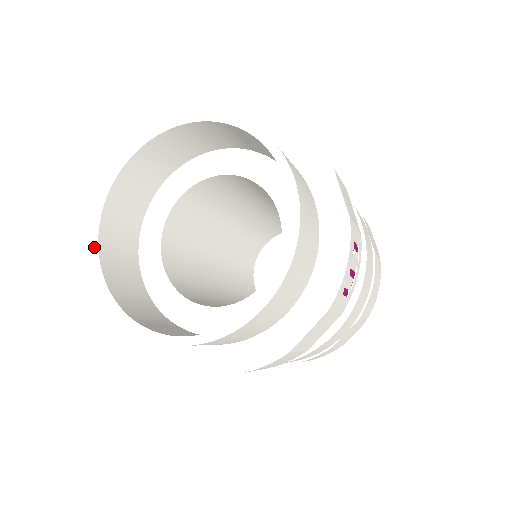
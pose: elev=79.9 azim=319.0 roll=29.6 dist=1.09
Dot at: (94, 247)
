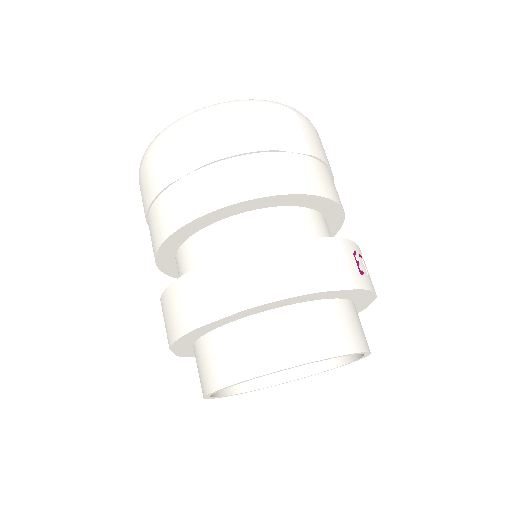
Dot at: occluded
